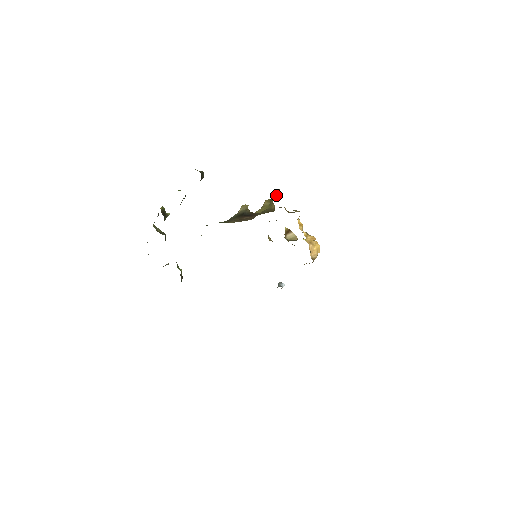
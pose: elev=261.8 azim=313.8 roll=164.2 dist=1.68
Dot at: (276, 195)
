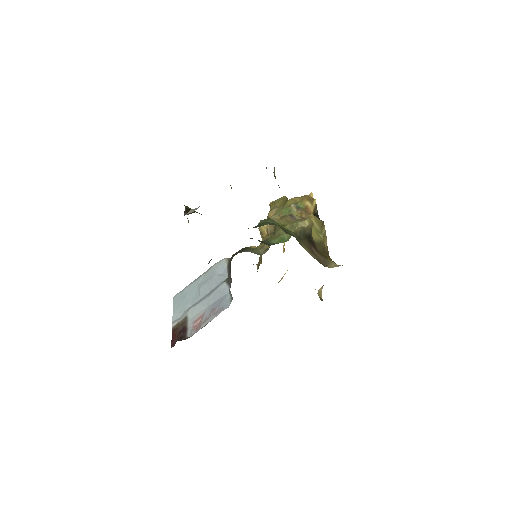
Dot at: (316, 208)
